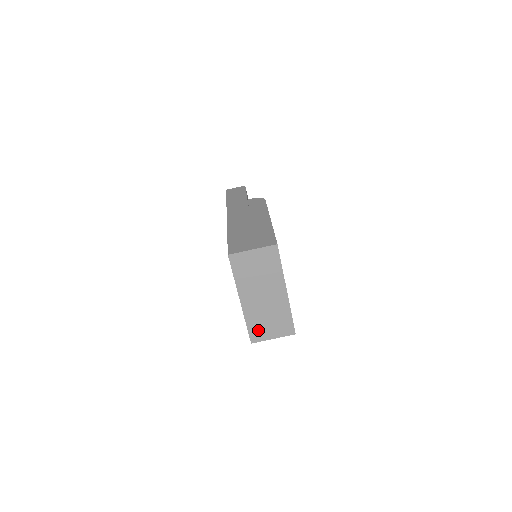
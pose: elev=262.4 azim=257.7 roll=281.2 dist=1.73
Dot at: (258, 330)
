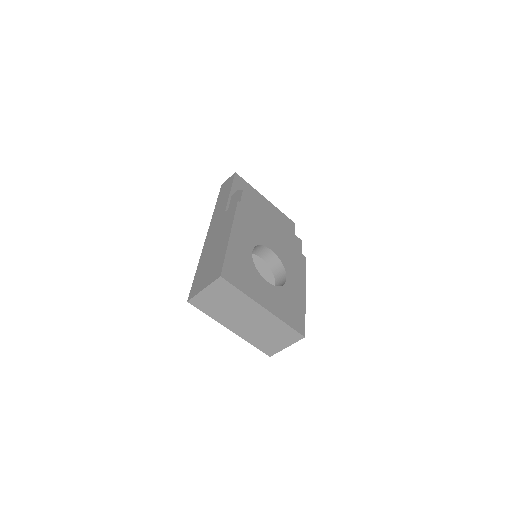
Dot at: (267, 345)
